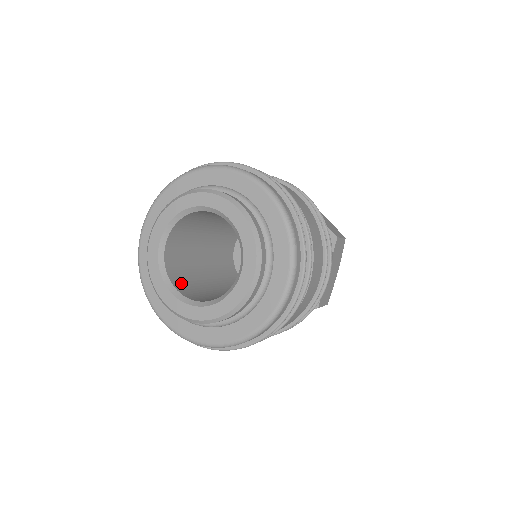
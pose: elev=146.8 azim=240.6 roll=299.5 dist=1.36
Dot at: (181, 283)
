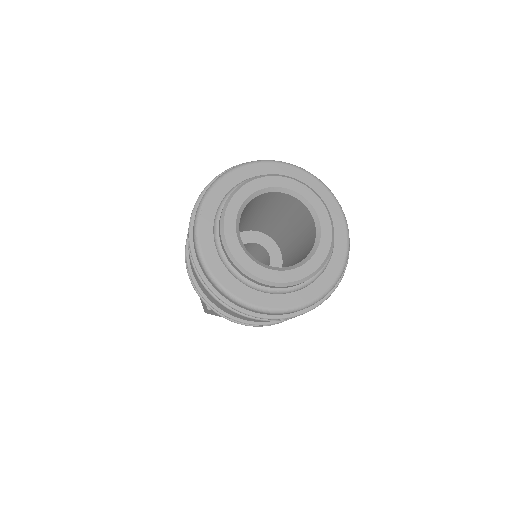
Dot at: occluded
